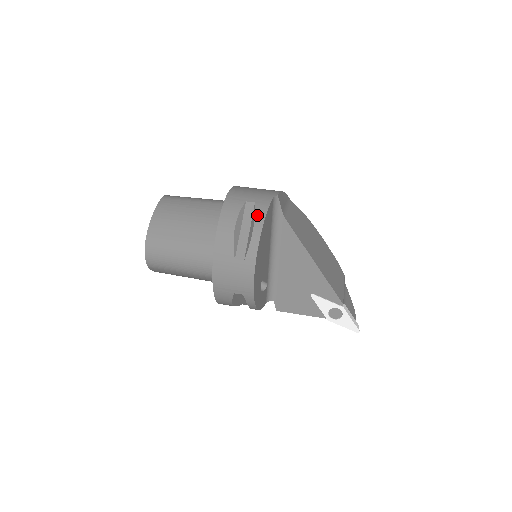
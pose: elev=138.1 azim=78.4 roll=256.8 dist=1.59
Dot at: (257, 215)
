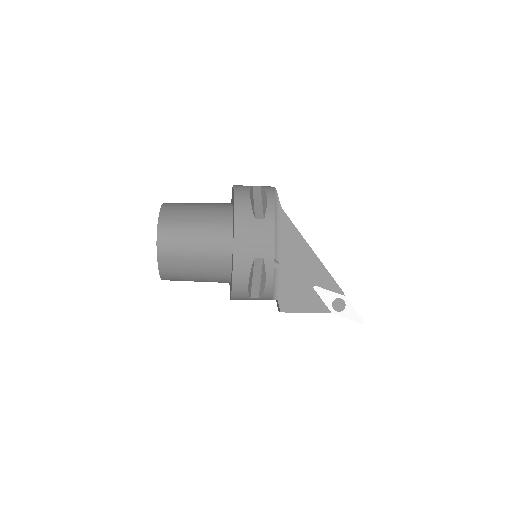
Dot at: (267, 190)
